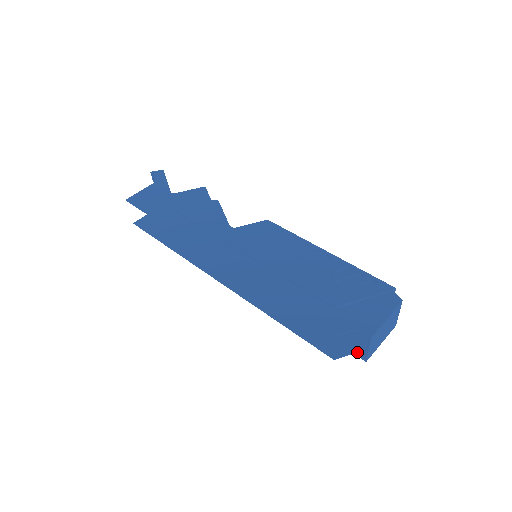
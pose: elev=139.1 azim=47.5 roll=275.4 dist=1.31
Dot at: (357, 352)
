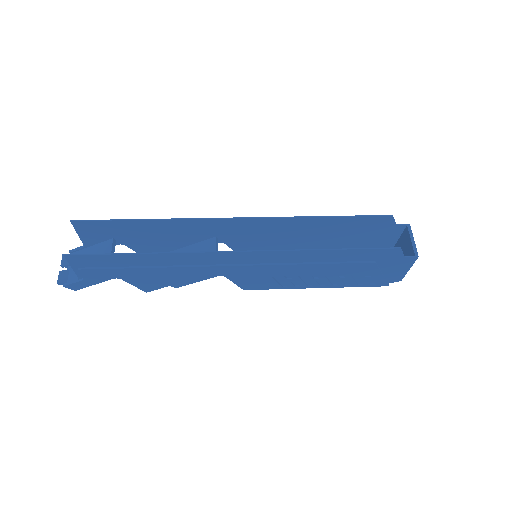
Dot at: (406, 257)
